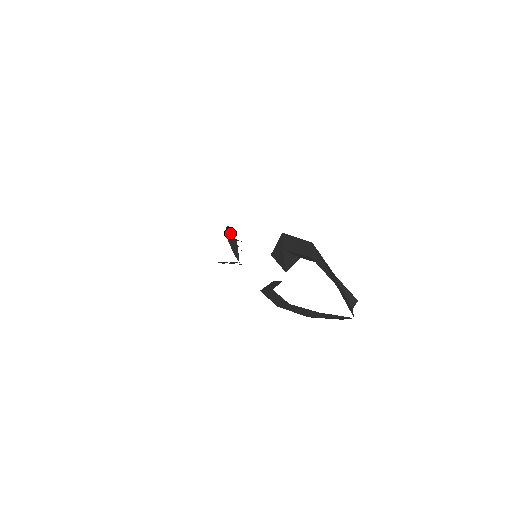
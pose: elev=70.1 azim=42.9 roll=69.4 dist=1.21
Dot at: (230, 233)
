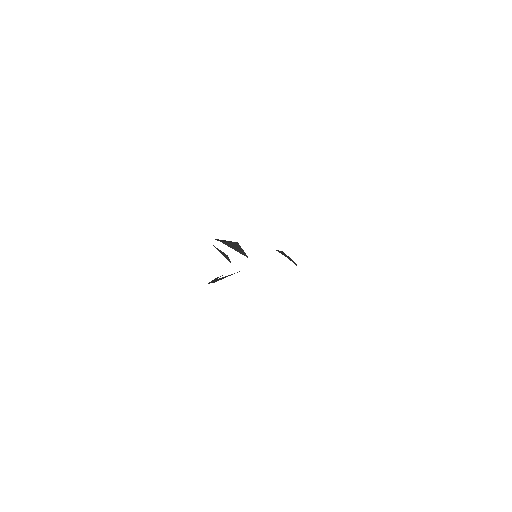
Dot at: occluded
